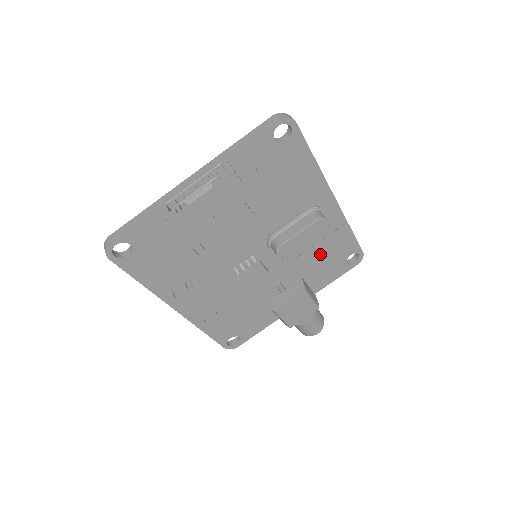
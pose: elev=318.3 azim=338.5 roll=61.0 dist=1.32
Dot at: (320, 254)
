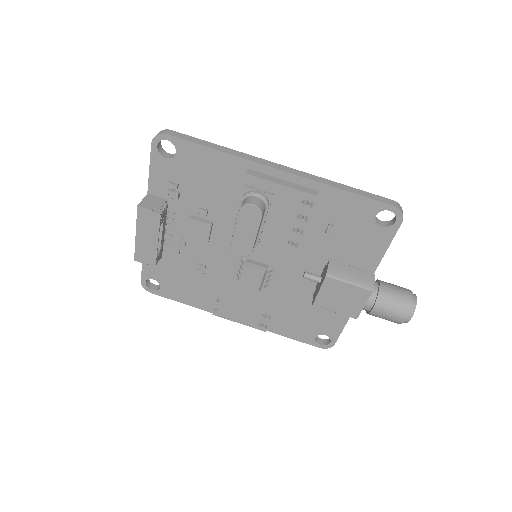
Dot at: (326, 230)
